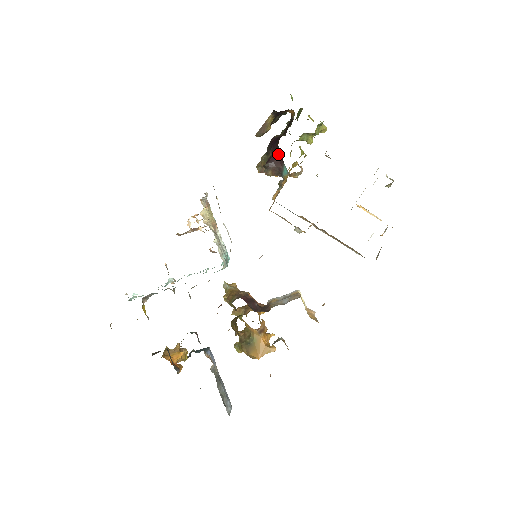
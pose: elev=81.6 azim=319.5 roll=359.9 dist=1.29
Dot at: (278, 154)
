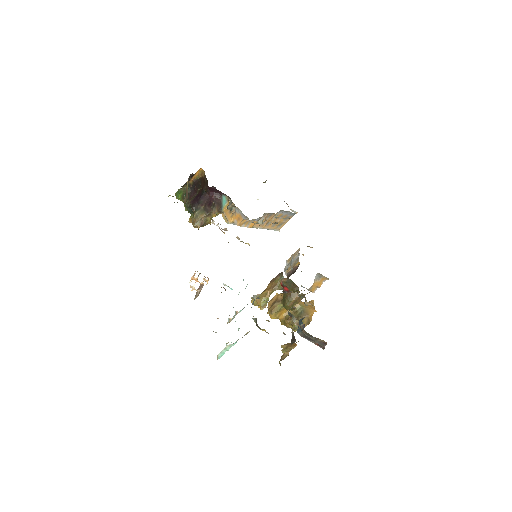
Dot at: (213, 195)
